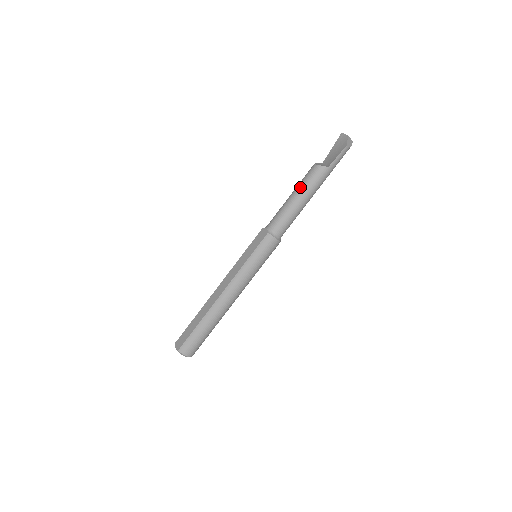
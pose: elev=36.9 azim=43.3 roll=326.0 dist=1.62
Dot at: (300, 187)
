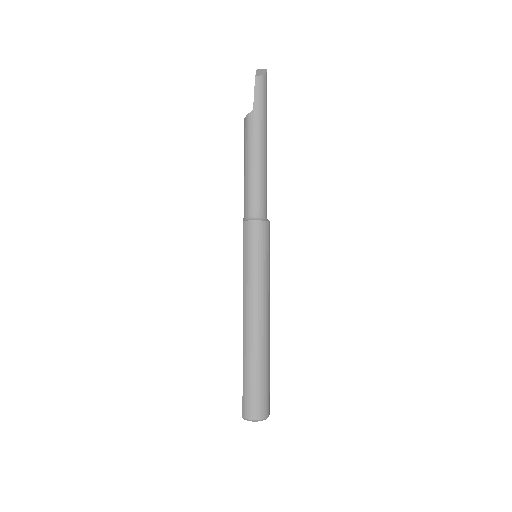
Dot at: (244, 153)
